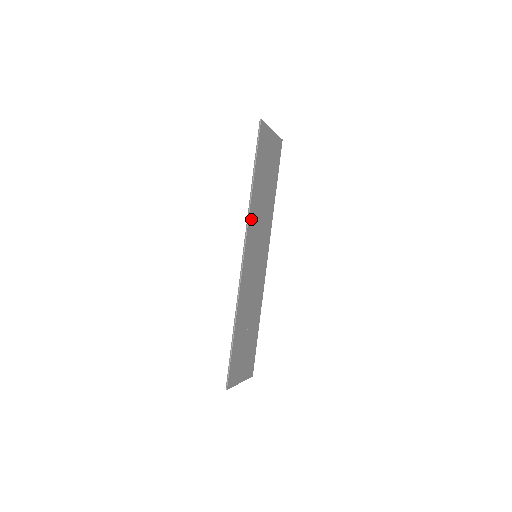
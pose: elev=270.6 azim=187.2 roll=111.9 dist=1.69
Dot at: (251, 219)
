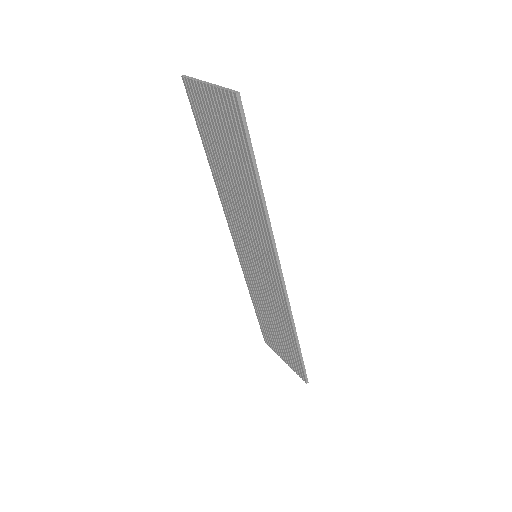
Dot at: (267, 233)
